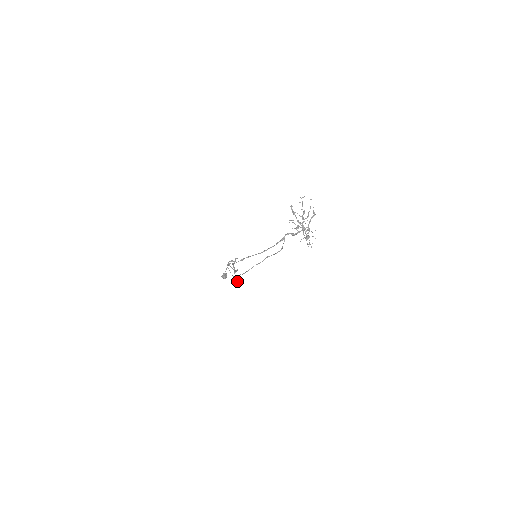
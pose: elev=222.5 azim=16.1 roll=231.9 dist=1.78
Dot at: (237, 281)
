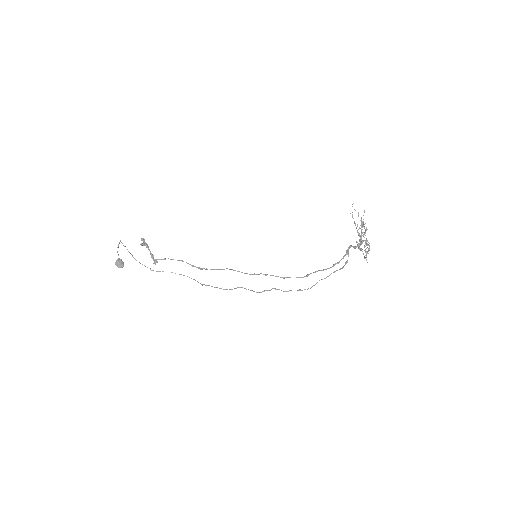
Dot at: (235, 288)
